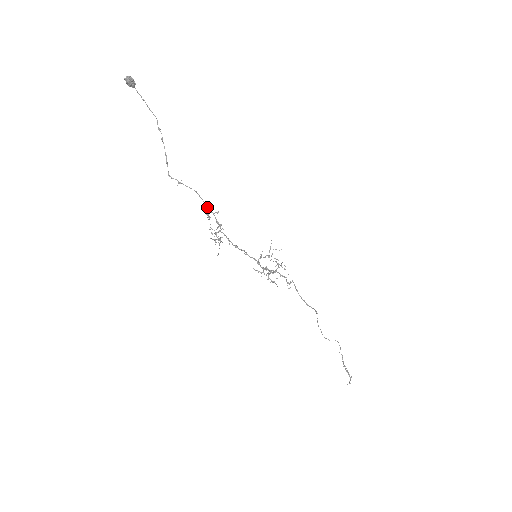
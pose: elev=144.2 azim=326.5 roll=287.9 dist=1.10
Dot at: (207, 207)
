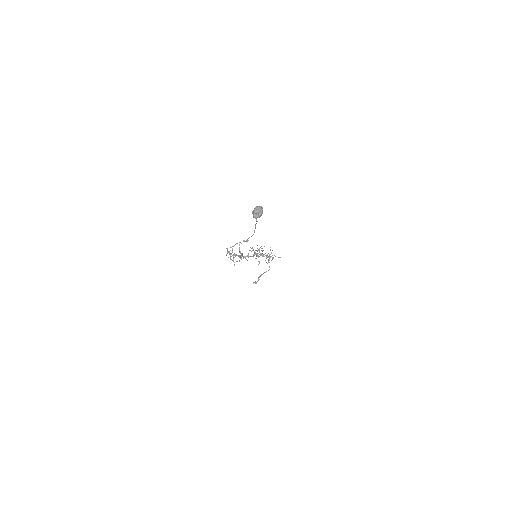
Dot at: (242, 254)
